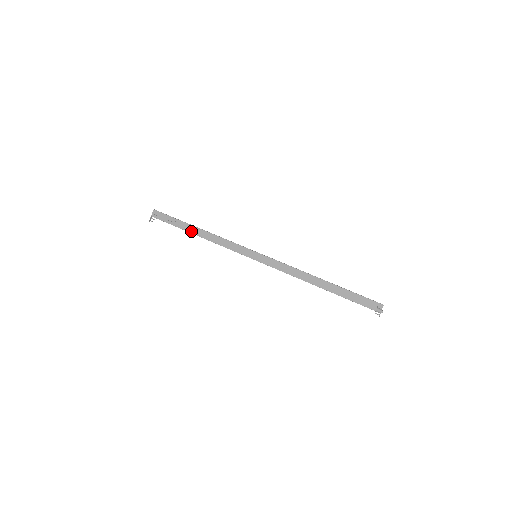
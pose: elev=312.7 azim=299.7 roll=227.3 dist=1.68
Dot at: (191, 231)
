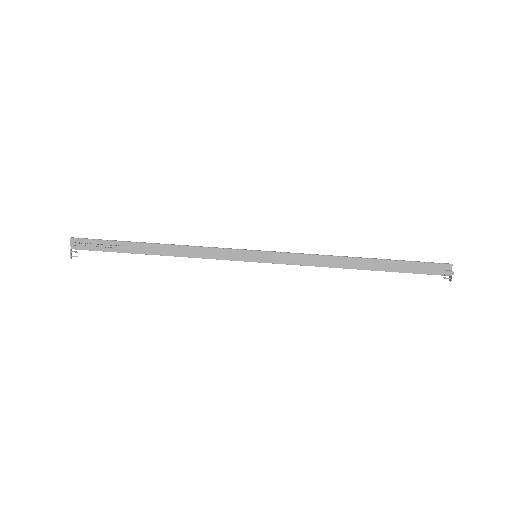
Dot at: (144, 251)
